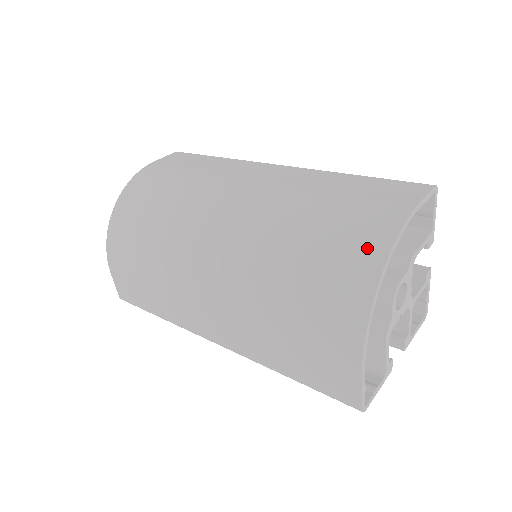
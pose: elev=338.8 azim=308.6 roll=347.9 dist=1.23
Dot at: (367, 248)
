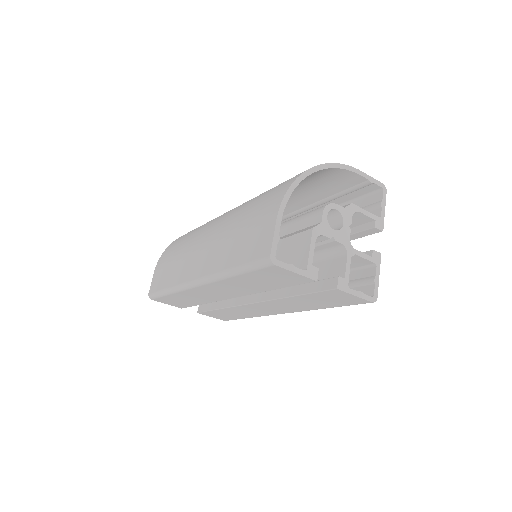
Dot at: occluded
